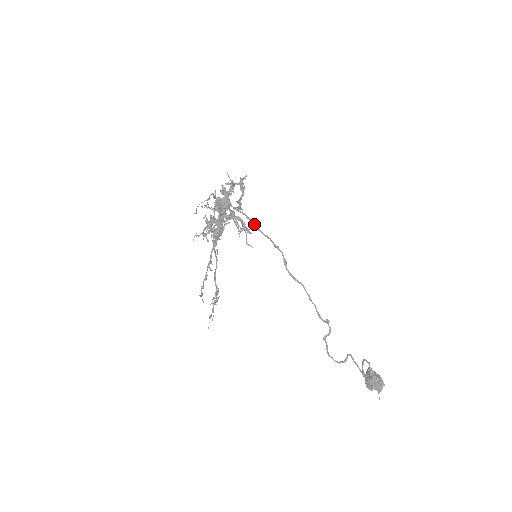
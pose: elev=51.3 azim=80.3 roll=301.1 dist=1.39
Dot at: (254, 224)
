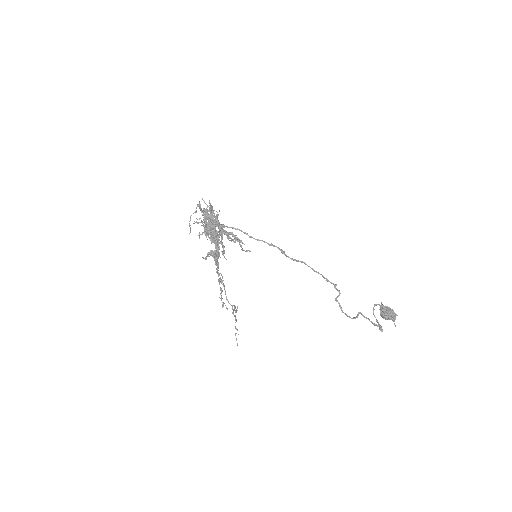
Dot at: (244, 233)
